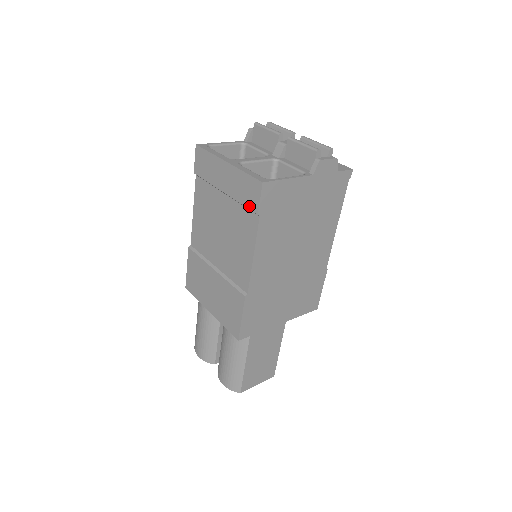
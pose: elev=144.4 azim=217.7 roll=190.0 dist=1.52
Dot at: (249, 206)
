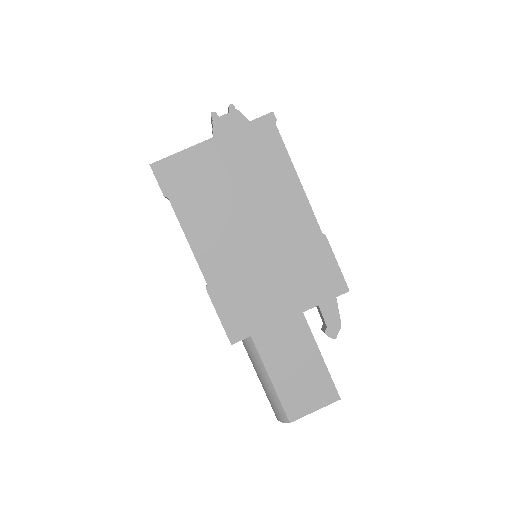
Dot at: occluded
